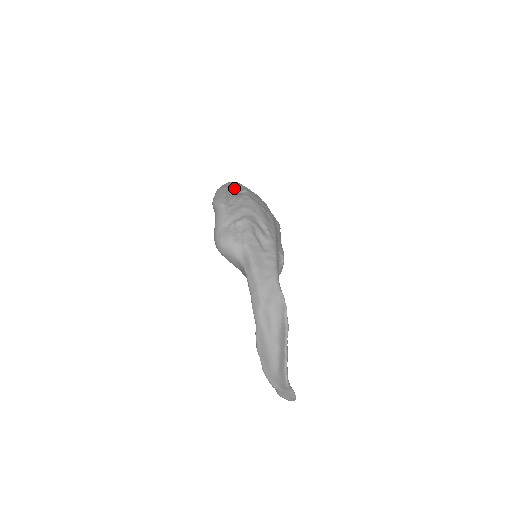
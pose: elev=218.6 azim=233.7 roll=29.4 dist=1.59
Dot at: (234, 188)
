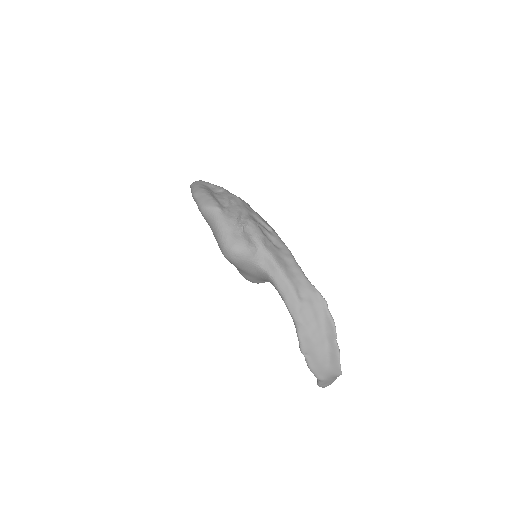
Dot at: (208, 188)
